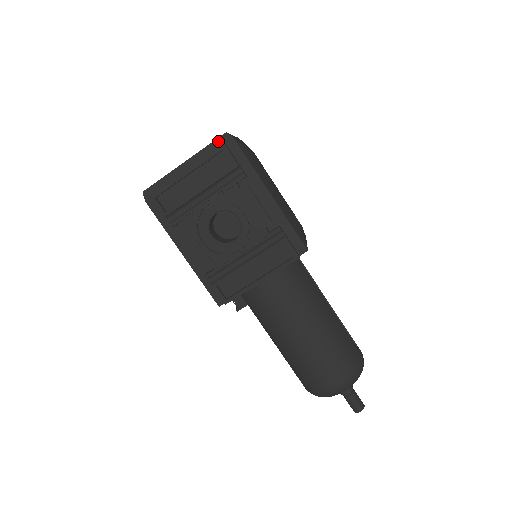
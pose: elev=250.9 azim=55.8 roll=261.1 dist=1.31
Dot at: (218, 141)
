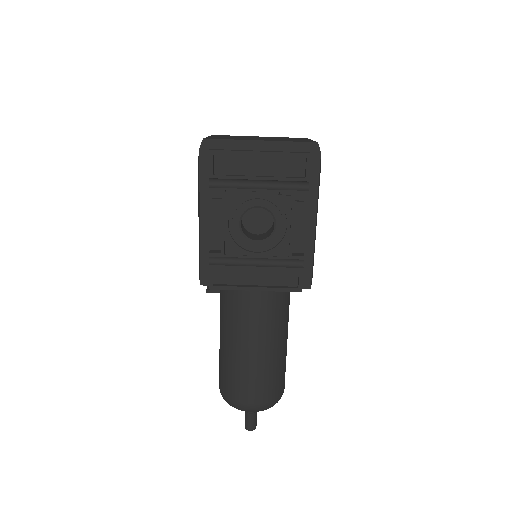
Dot at: (305, 145)
